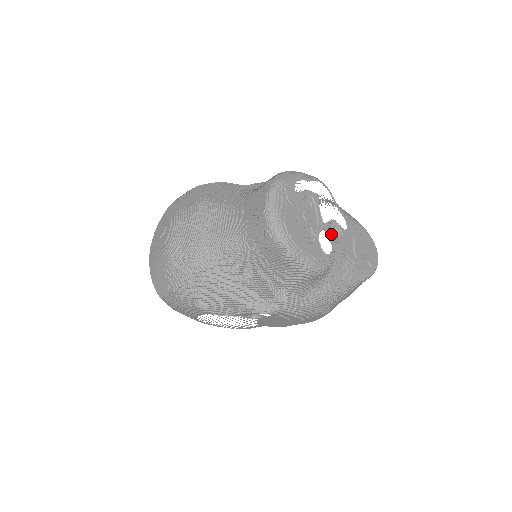
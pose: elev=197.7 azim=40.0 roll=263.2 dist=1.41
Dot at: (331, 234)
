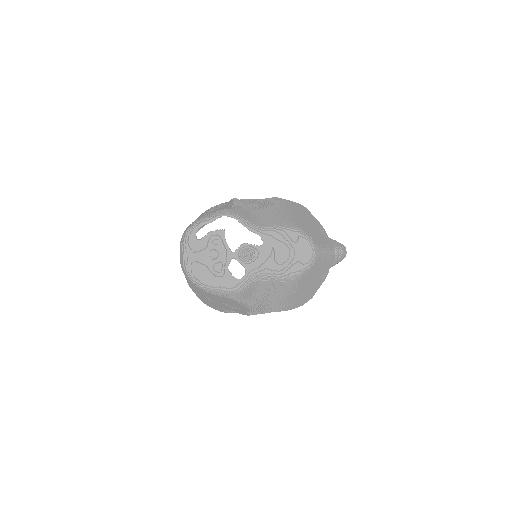
Dot at: (248, 255)
